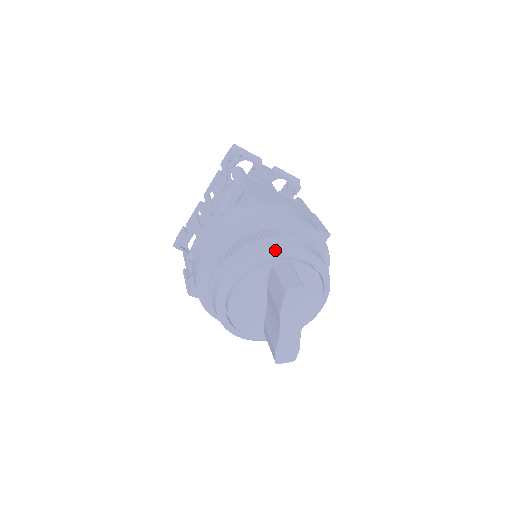
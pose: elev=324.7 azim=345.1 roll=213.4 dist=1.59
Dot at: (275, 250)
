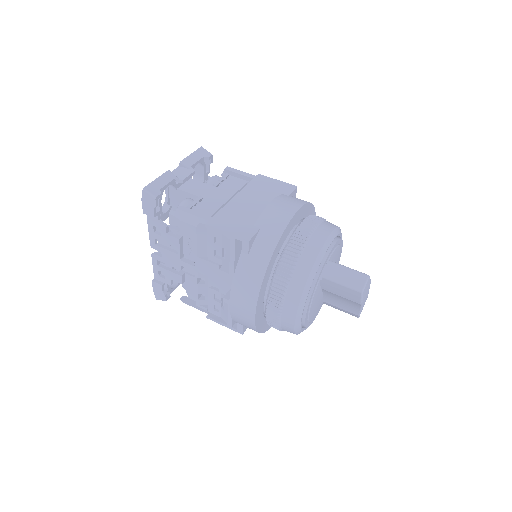
Dot at: (314, 266)
